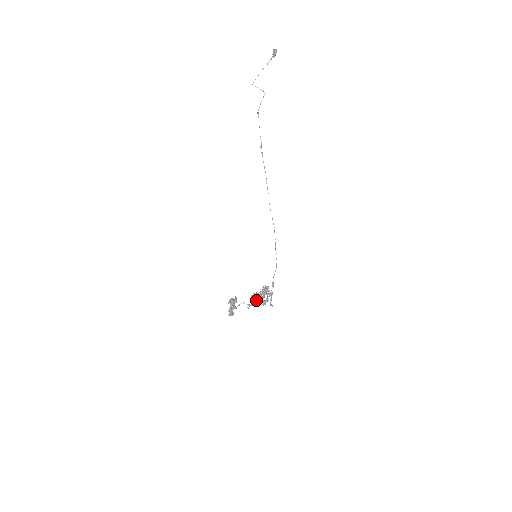
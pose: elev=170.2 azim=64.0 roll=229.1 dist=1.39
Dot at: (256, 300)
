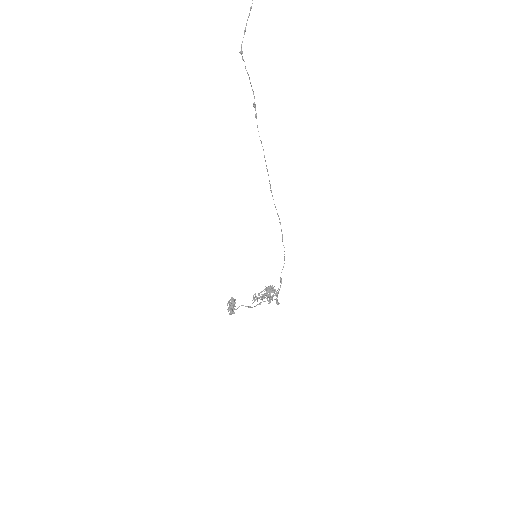
Dot at: (260, 297)
